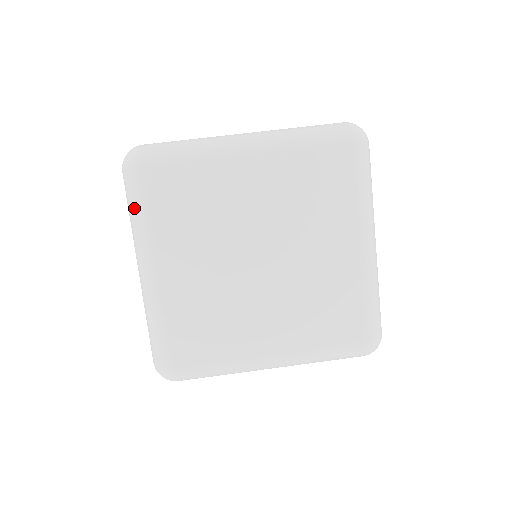
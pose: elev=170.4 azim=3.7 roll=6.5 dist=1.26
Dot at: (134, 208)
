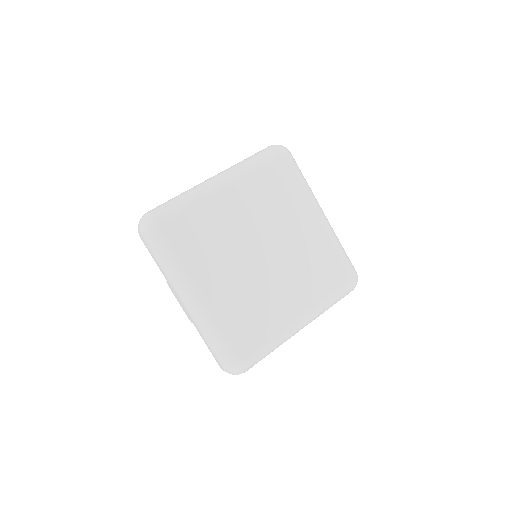
Dot at: (165, 256)
